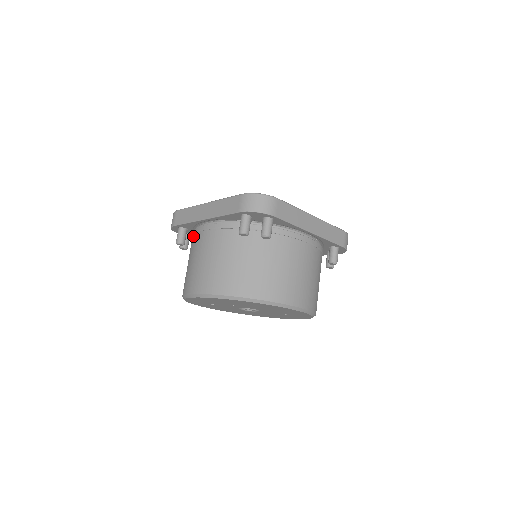
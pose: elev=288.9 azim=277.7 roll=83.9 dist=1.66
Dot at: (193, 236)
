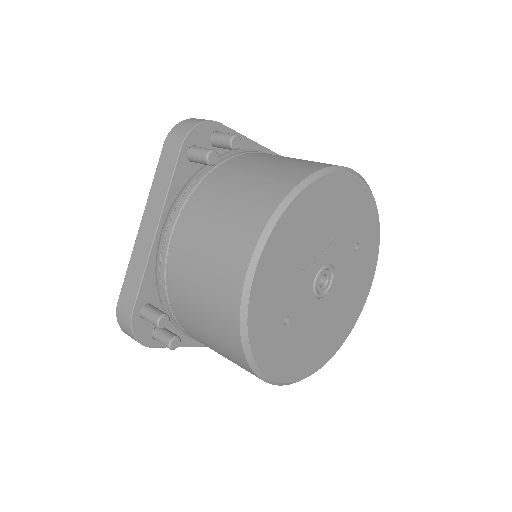
Dot at: (167, 284)
